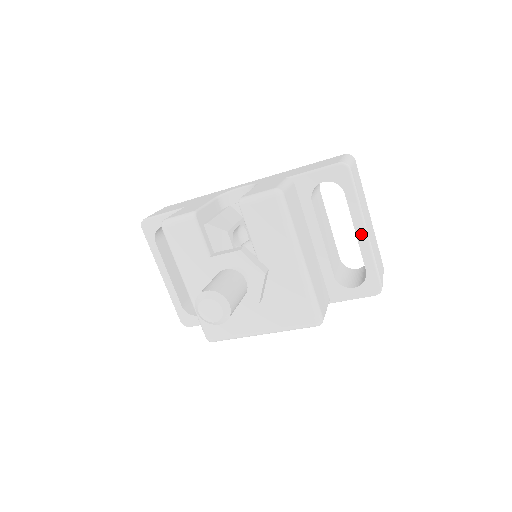
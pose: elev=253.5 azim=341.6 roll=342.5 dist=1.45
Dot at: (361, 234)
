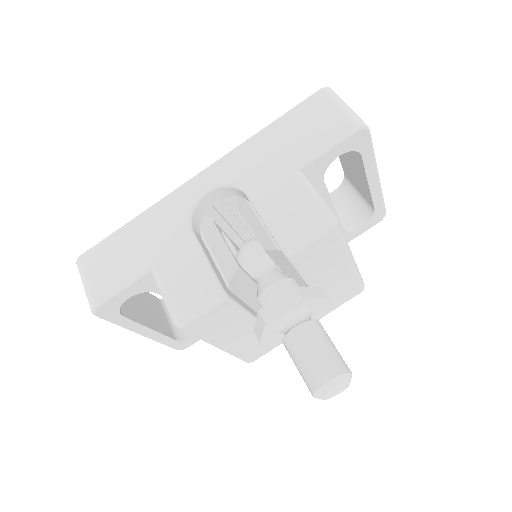
Dot at: (374, 183)
